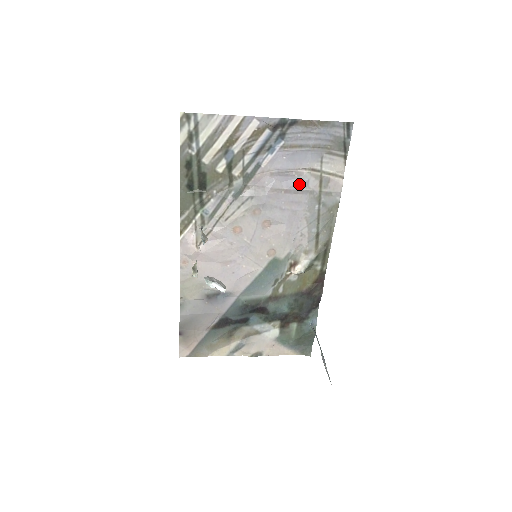
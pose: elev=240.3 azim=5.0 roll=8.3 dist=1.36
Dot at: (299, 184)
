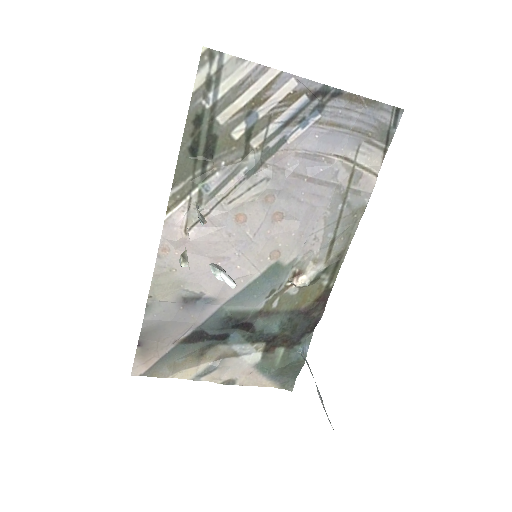
Dot at: (326, 173)
